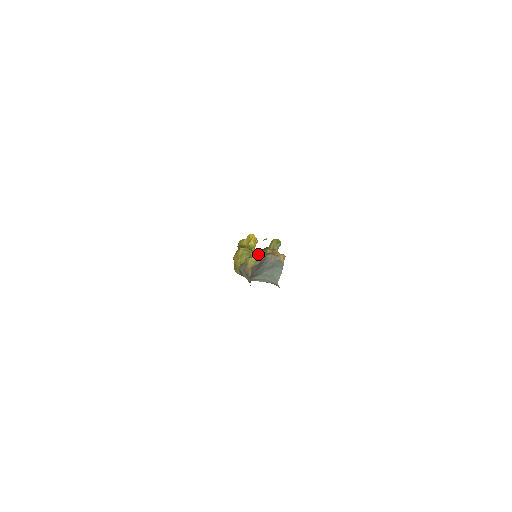
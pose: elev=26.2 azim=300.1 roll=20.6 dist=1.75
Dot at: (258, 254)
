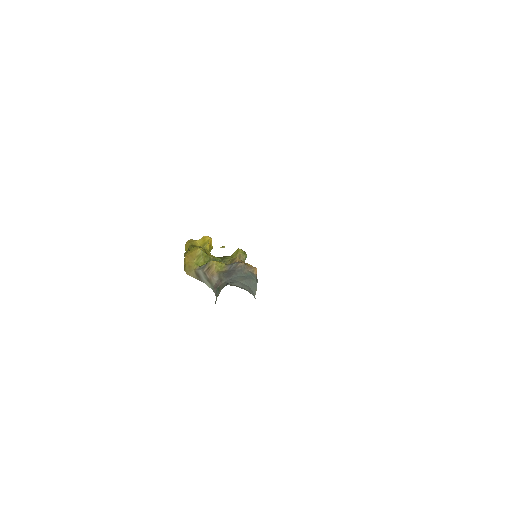
Dot at: (219, 260)
